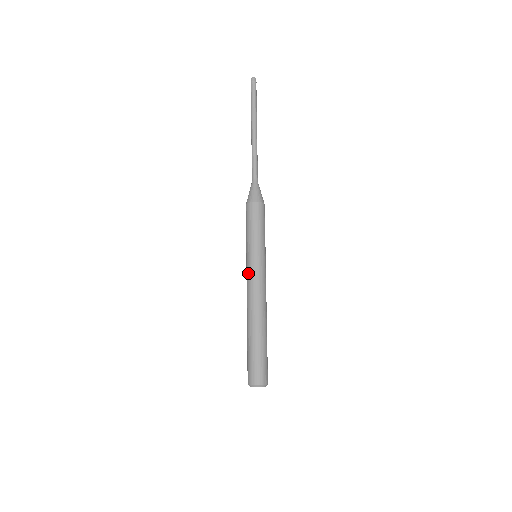
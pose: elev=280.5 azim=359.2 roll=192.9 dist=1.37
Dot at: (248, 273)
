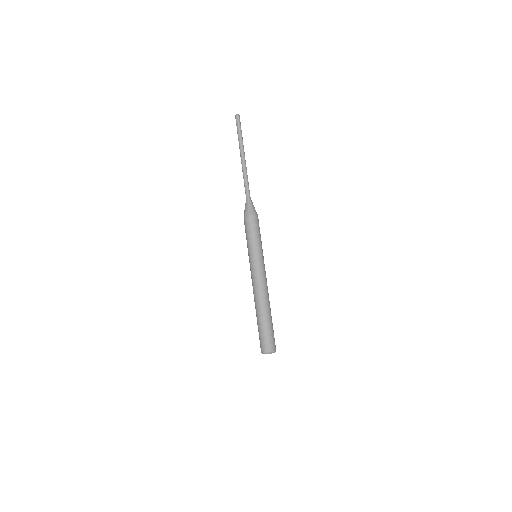
Dot at: (253, 270)
